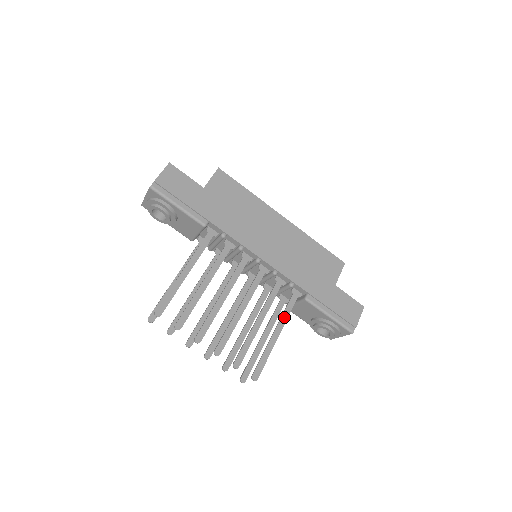
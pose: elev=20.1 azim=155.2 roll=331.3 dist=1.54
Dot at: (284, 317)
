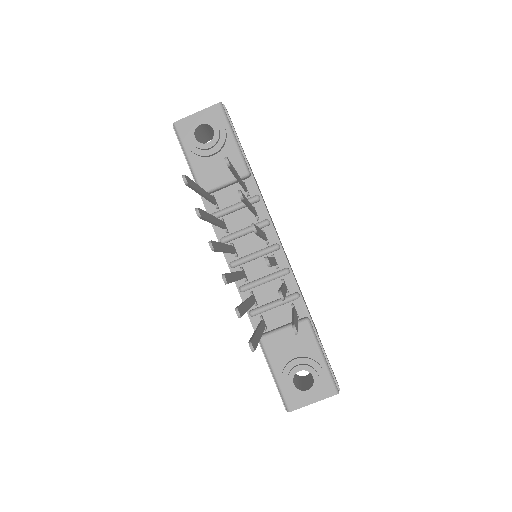
Dot at: occluded
